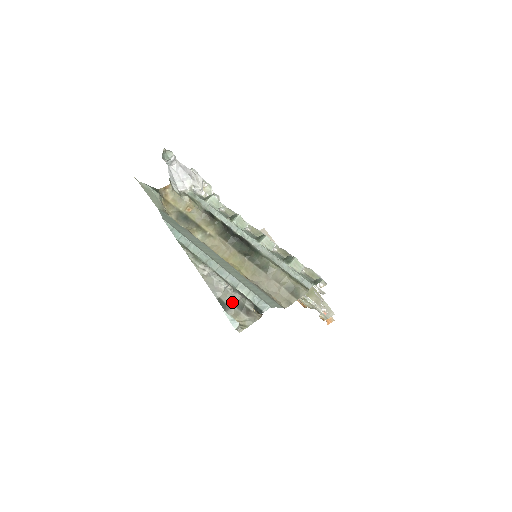
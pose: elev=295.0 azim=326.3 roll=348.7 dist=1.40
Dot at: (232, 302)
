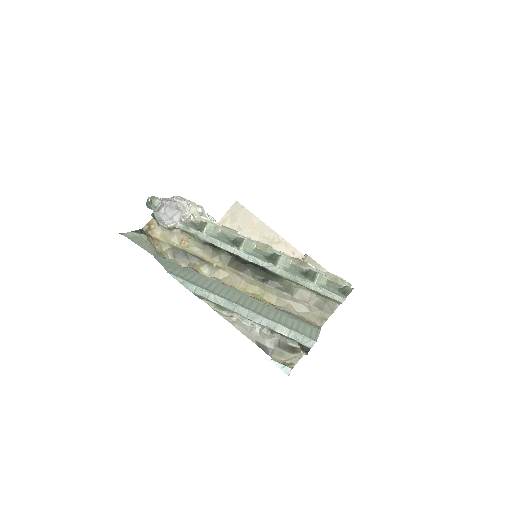
Dot at: (272, 343)
